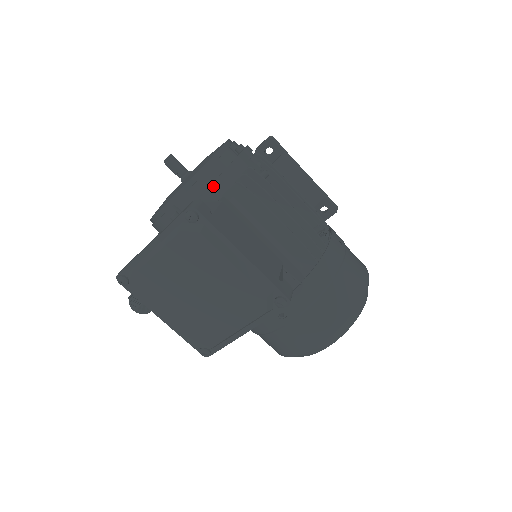
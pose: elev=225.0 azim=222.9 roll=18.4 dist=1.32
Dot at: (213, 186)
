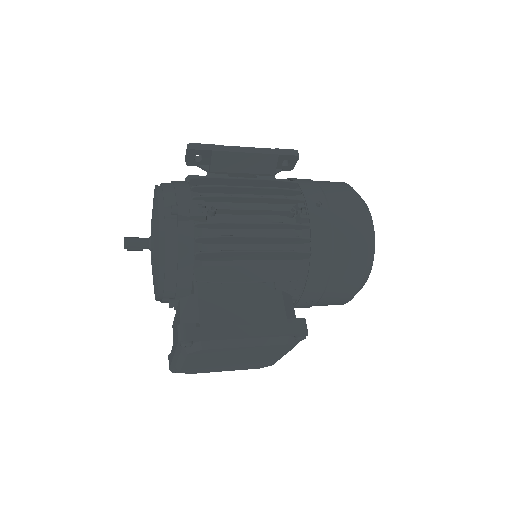
Dot at: (180, 269)
